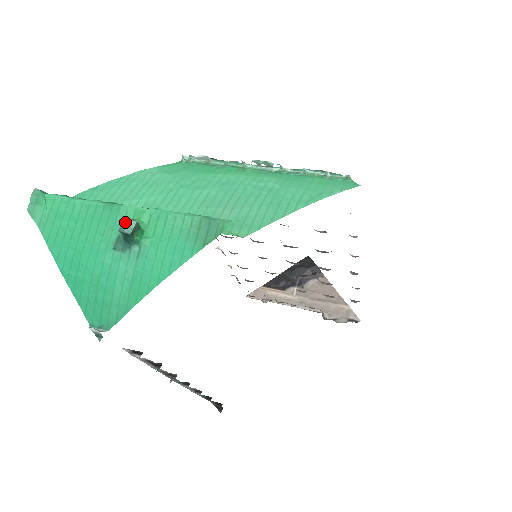
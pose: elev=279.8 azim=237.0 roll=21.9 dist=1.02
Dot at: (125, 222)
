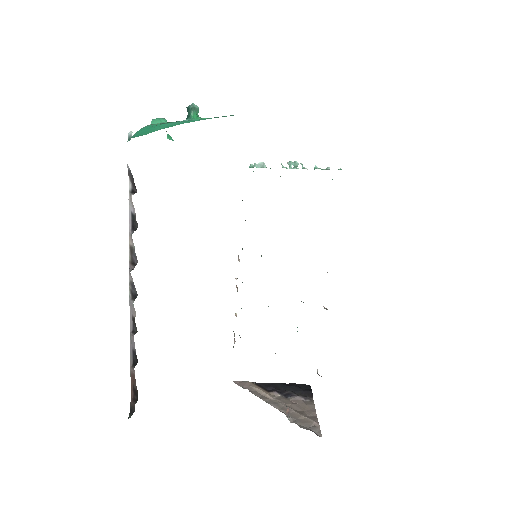
Dot at: (193, 103)
